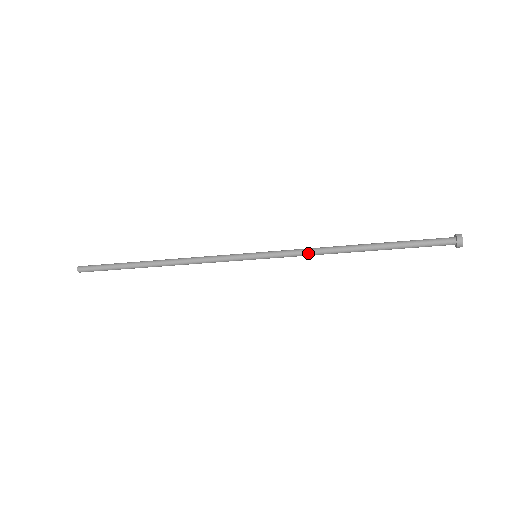
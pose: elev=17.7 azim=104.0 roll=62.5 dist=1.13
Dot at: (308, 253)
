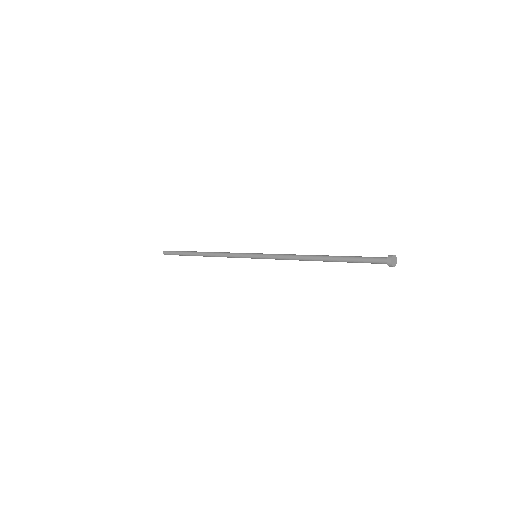
Dot at: (286, 257)
